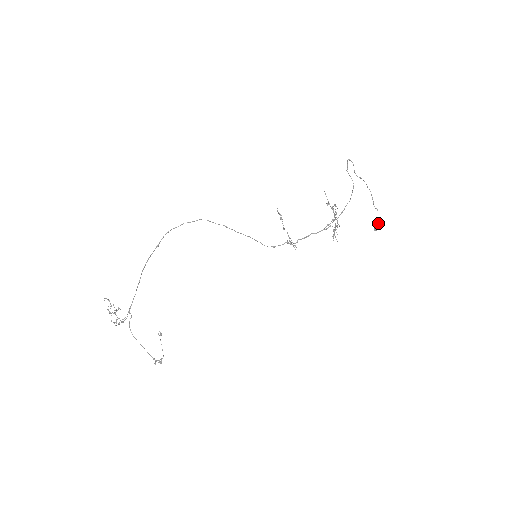
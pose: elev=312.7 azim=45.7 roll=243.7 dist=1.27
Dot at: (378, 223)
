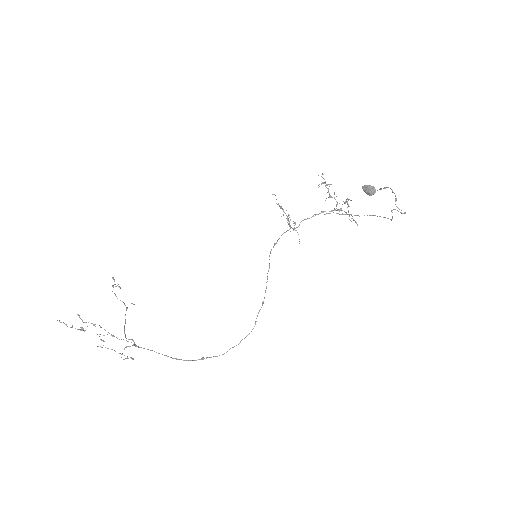
Dot at: (372, 194)
